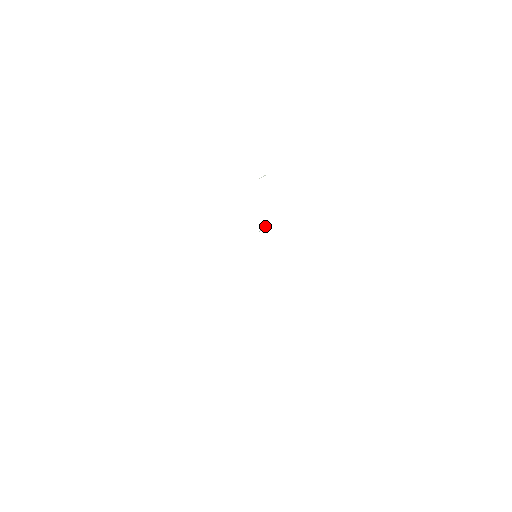
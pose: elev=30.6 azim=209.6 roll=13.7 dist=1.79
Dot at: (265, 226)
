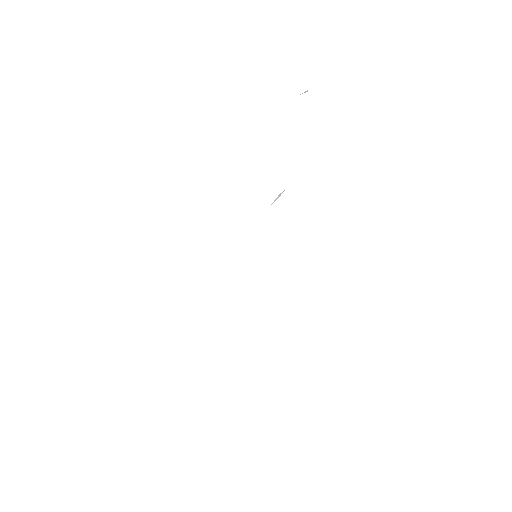
Dot at: (280, 193)
